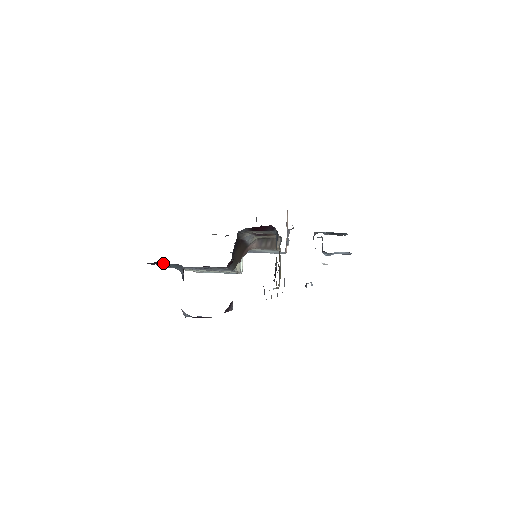
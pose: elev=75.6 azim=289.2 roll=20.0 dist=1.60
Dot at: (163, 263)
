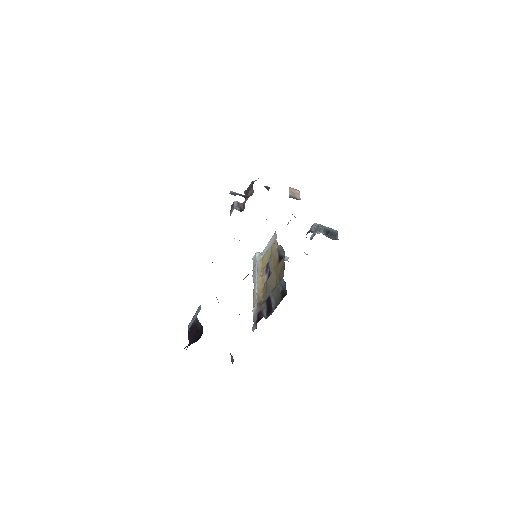
Dot at: occluded
